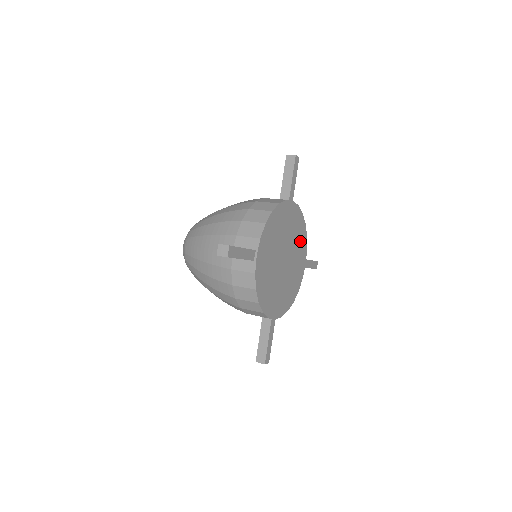
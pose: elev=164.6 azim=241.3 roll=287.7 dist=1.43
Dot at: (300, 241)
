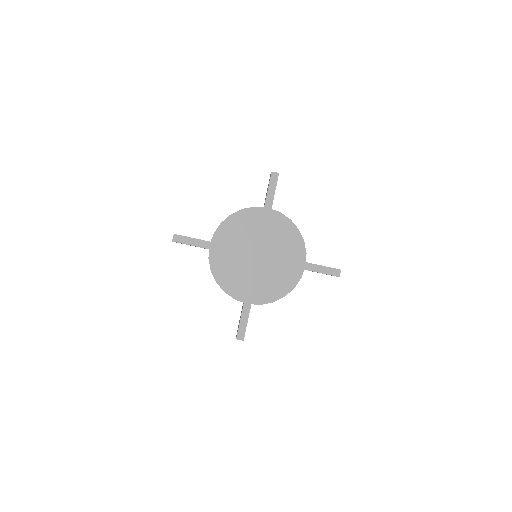
Dot at: (290, 244)
